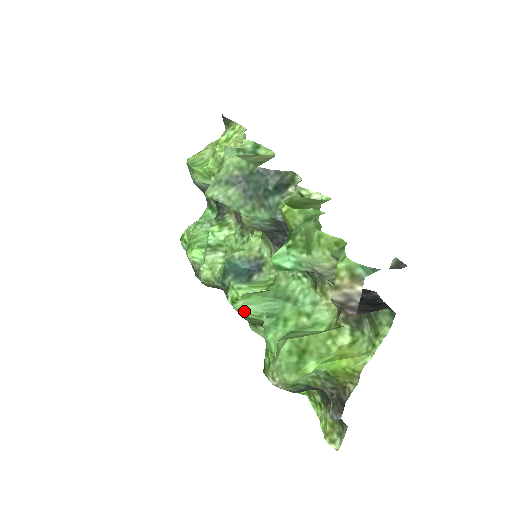
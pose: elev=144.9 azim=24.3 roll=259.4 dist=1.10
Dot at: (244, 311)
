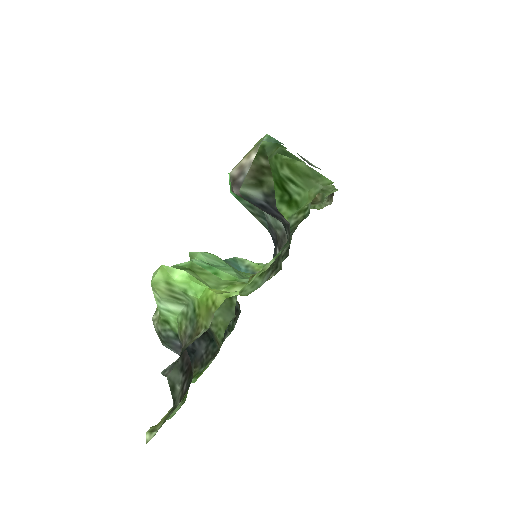
Dot at: (194, 256)
